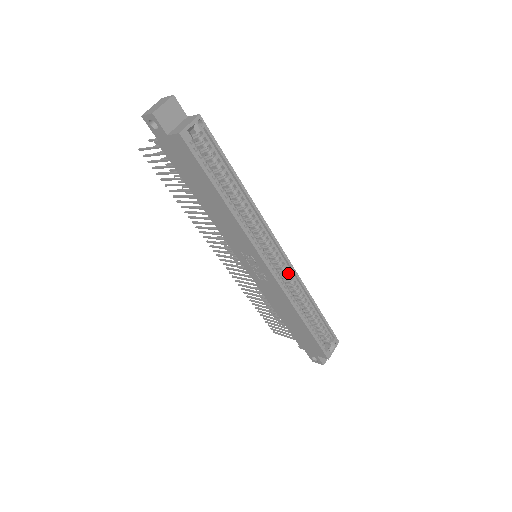
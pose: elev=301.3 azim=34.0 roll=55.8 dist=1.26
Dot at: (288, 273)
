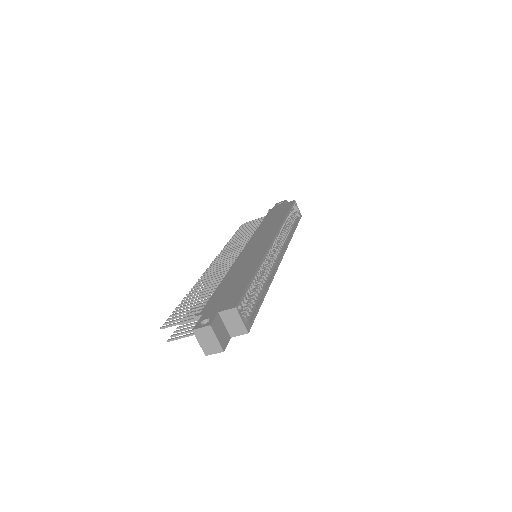
Dot at: occluded
